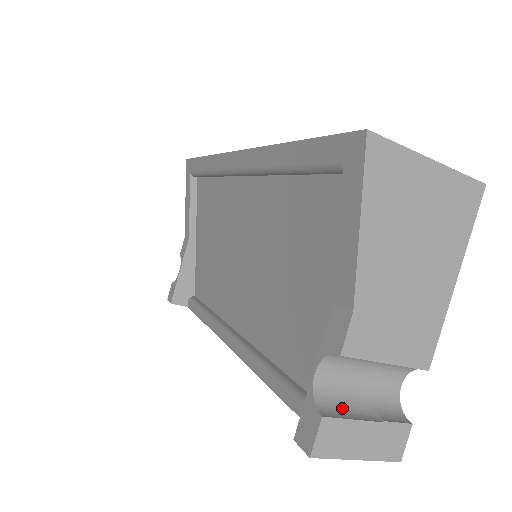
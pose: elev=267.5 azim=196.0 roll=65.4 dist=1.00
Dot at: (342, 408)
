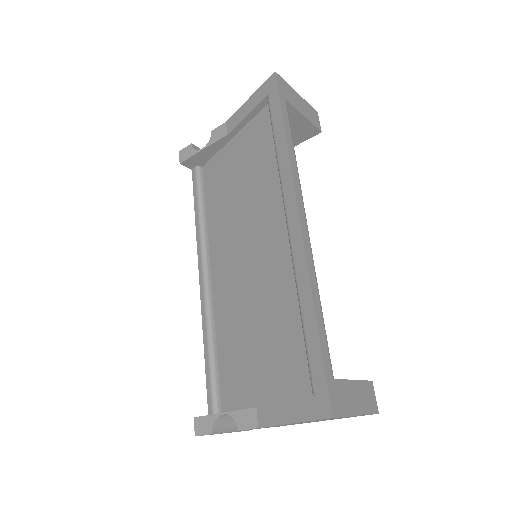
Dot at: (225, 425)
